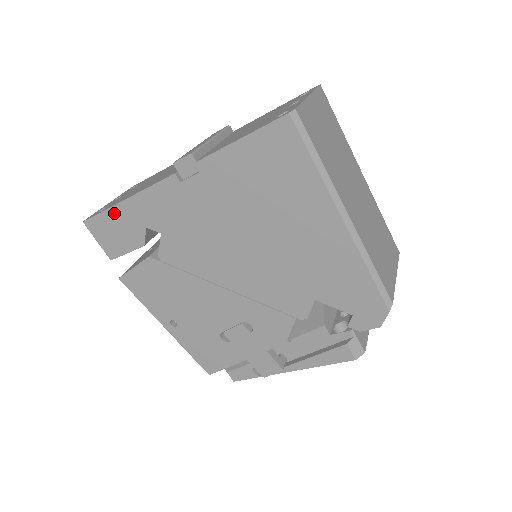
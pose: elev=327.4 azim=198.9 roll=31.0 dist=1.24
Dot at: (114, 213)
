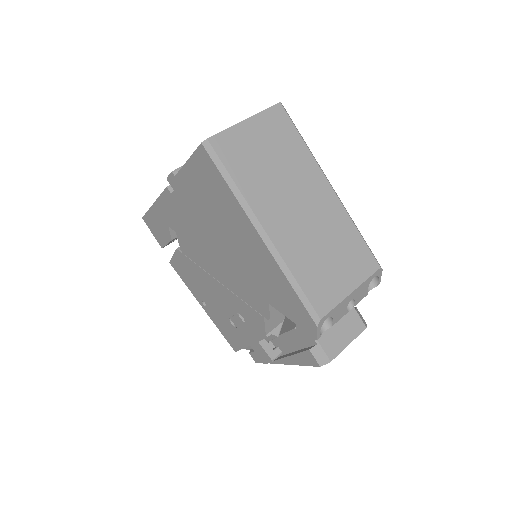
Dot at: (152, 213)
